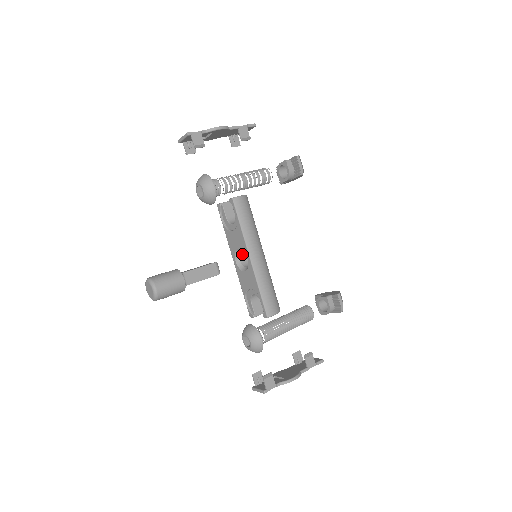
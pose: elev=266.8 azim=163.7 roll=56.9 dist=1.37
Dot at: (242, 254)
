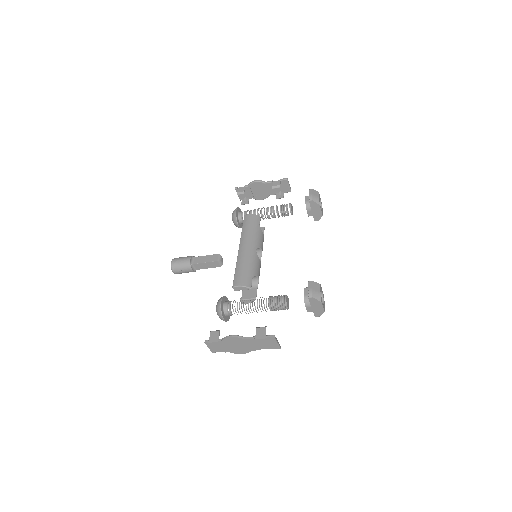
Dot at: occluded
